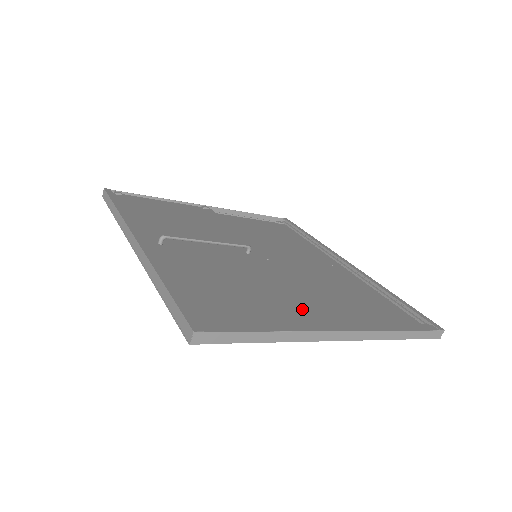
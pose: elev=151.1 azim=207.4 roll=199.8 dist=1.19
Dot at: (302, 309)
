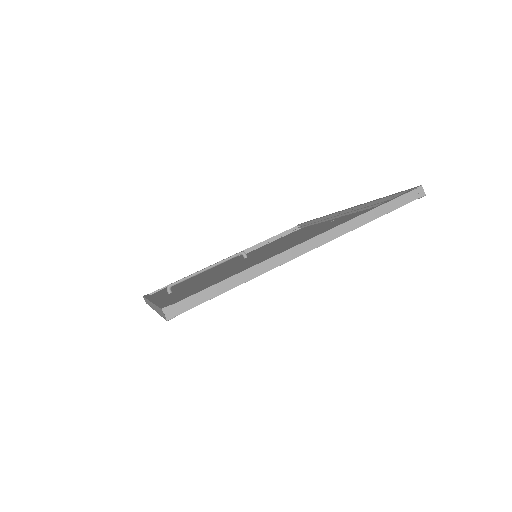
Dot at: (274, 254)
